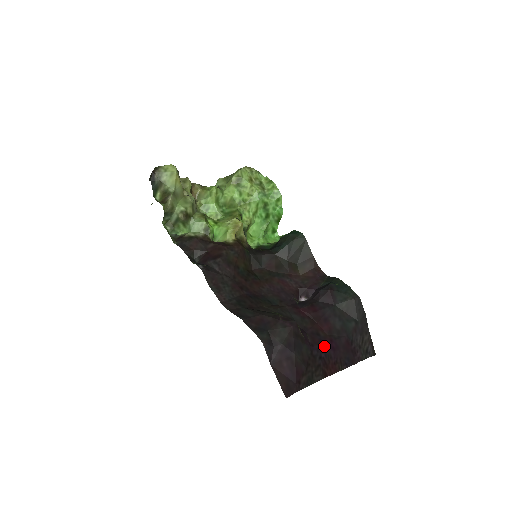
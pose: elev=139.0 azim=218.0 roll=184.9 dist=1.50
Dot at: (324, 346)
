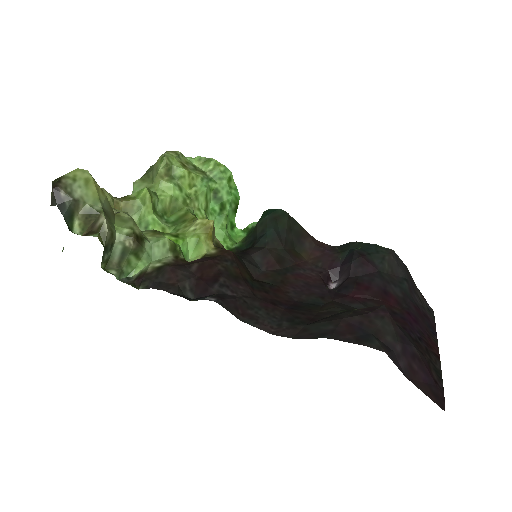
Dot at: (410, 323)
